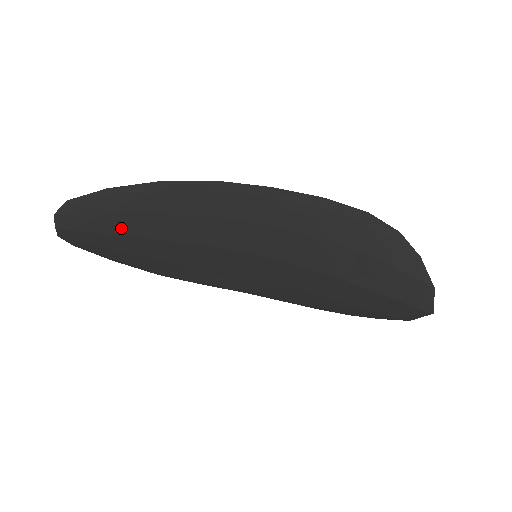
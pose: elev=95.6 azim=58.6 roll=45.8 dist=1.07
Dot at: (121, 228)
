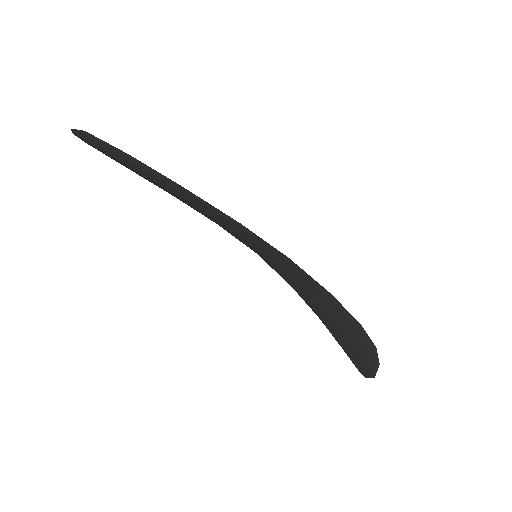
Dot at: (137, 172)
